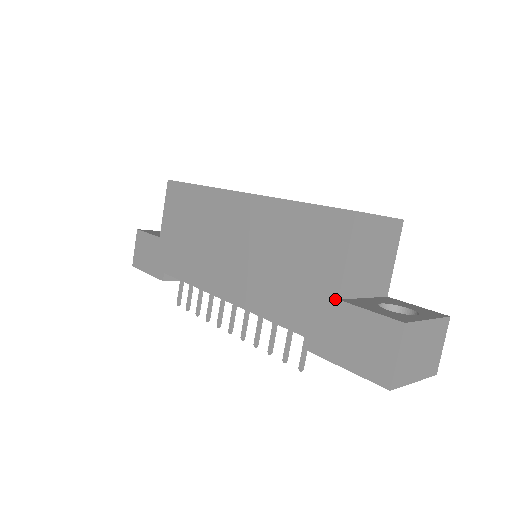
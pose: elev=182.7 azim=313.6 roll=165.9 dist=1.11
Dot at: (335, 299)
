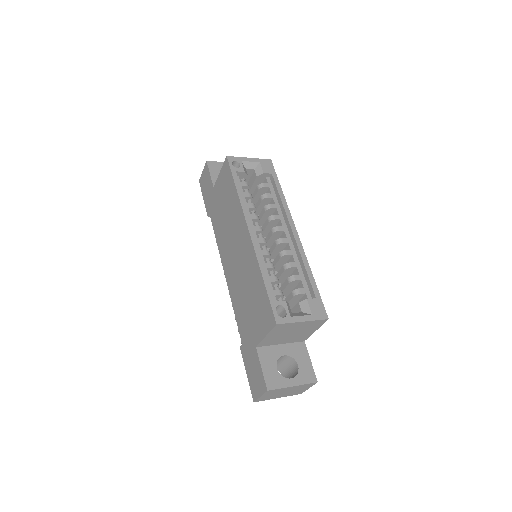
Dot at: (255, 345)
